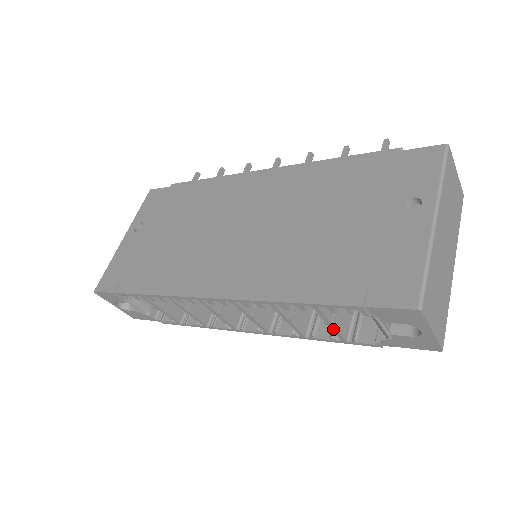
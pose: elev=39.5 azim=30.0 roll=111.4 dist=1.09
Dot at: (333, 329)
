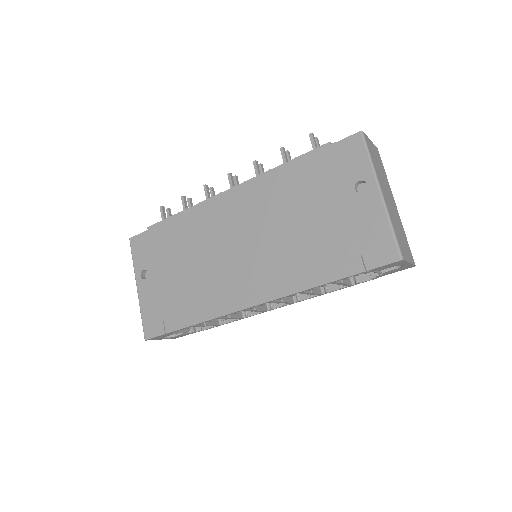
Dot at: (343, 285)
